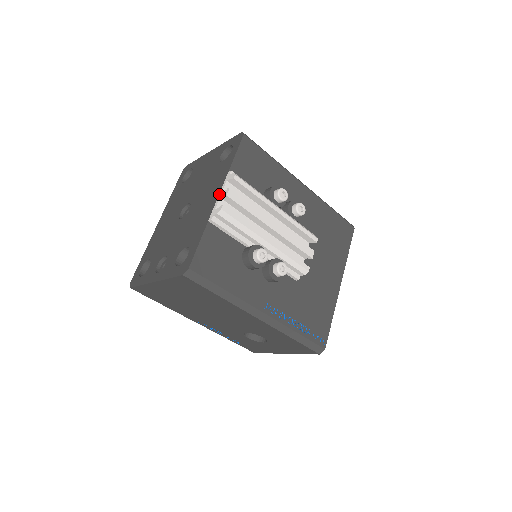
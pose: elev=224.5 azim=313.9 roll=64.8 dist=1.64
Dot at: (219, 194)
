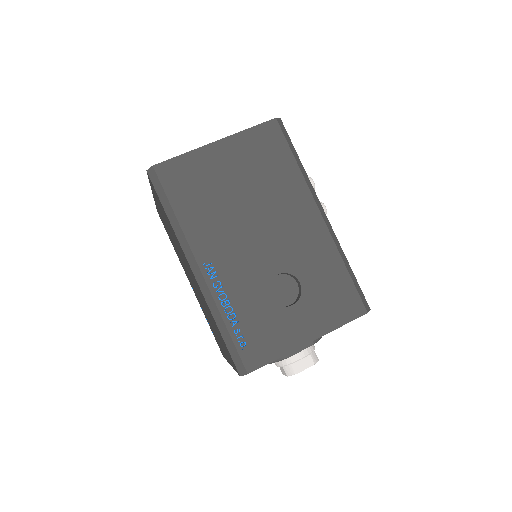
Dot at: occluded
